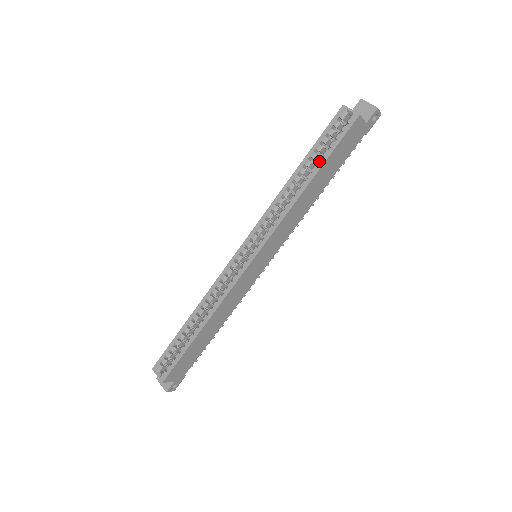
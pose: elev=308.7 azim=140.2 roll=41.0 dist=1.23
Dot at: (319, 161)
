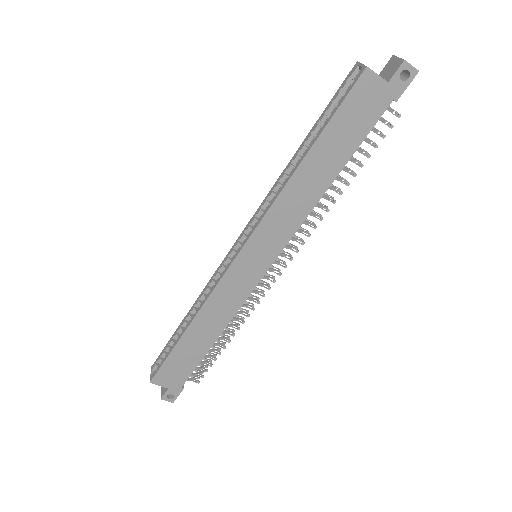
Dot at: (317, 133)
